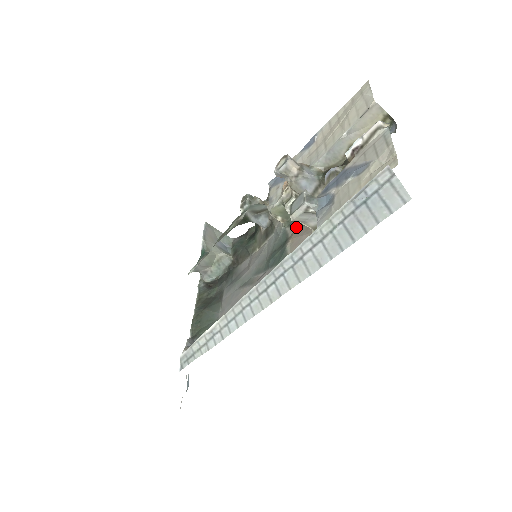
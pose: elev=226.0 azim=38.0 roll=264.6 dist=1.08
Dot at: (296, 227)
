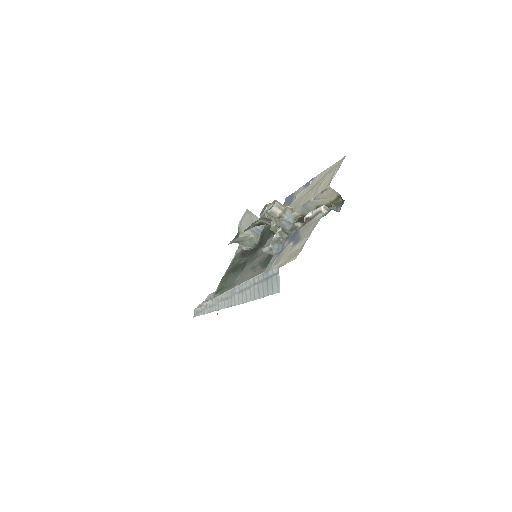
Dot at: occluded
